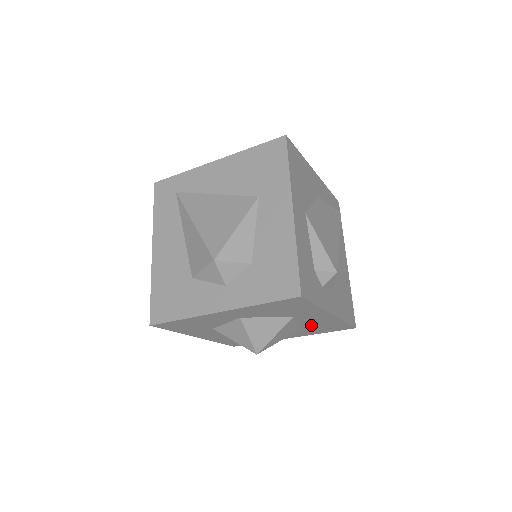
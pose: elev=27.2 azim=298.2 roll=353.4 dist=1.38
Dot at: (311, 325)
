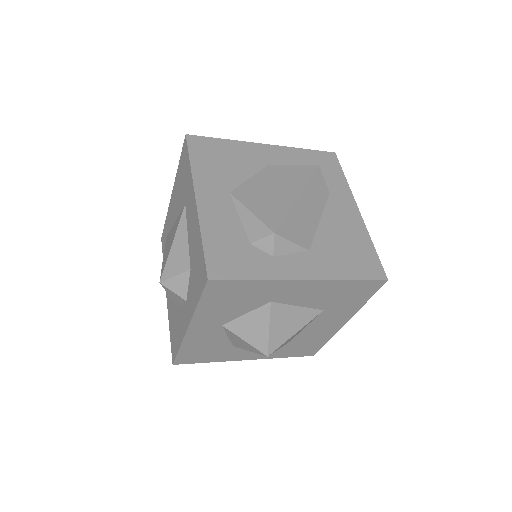
Dot at: (321, 301)
